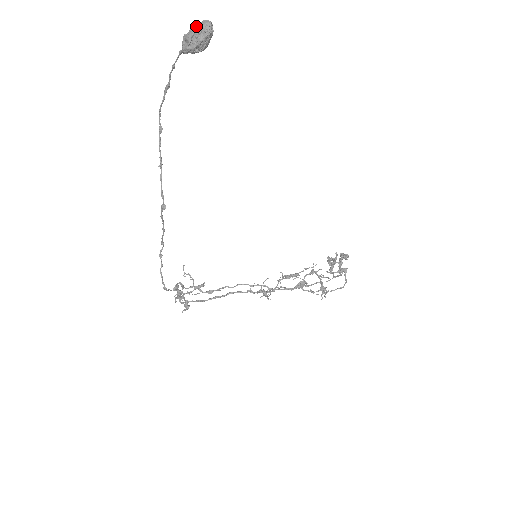
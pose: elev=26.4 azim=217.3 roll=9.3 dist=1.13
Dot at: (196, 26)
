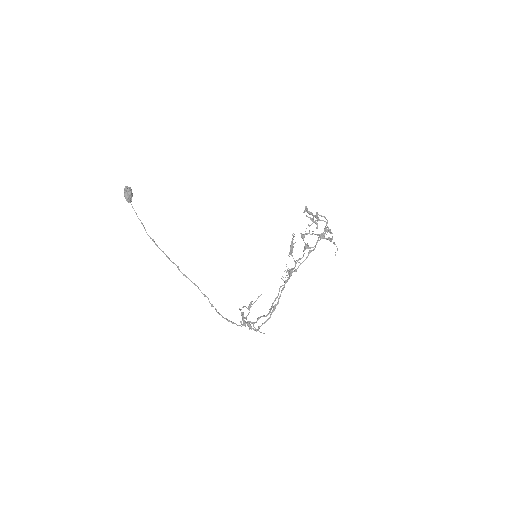
Dot at: occluded
